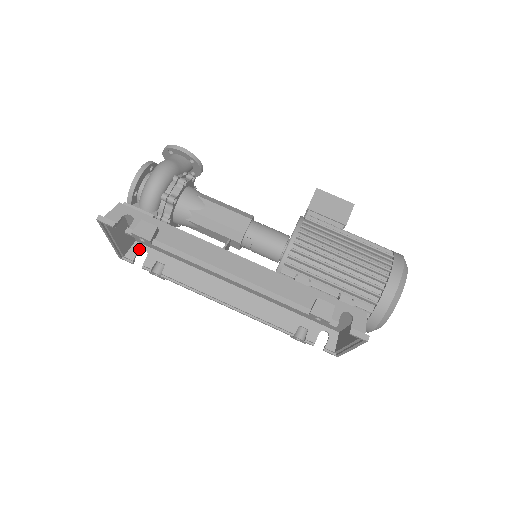
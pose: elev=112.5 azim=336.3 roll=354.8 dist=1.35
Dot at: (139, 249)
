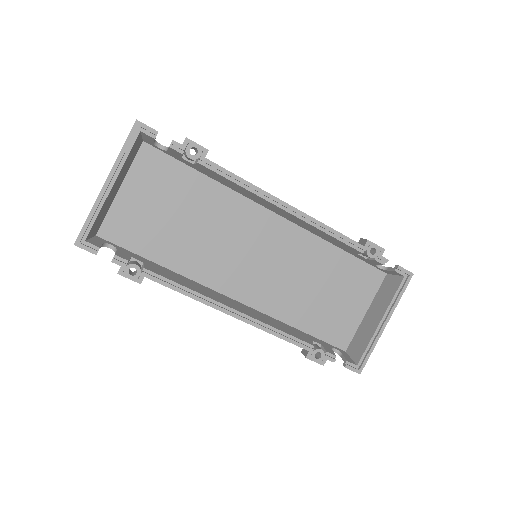
Dot at: (103, 242)
